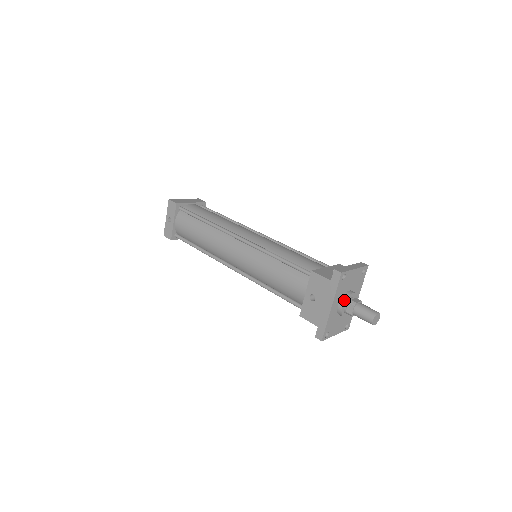
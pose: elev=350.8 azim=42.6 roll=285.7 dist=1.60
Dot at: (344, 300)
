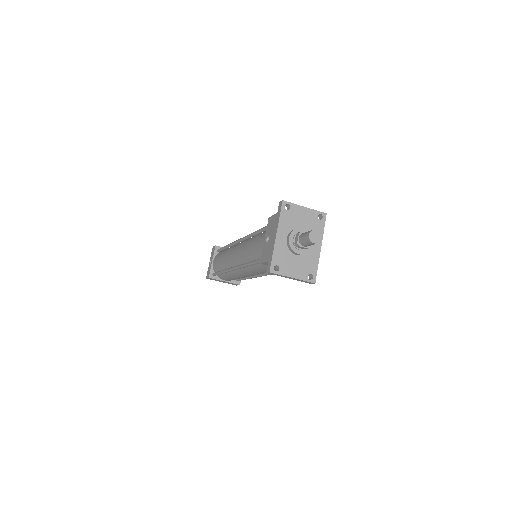
Dot at: (291, 231)
